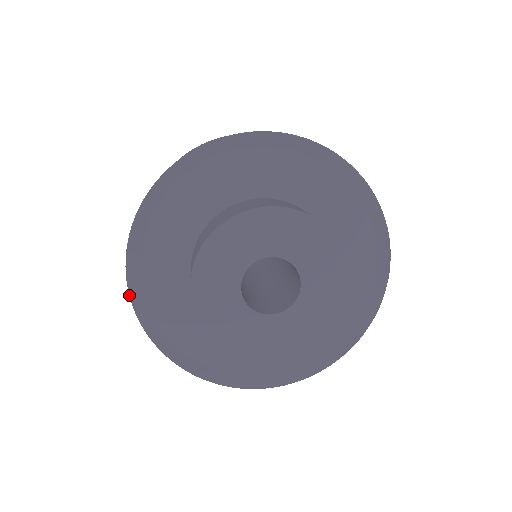
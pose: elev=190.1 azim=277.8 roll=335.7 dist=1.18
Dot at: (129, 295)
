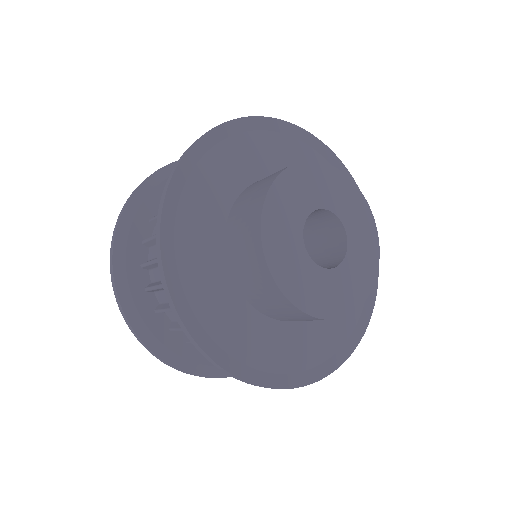
Dot at: (192, 338)
